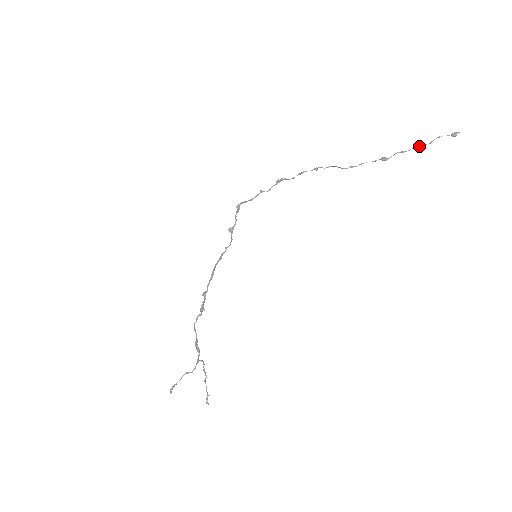
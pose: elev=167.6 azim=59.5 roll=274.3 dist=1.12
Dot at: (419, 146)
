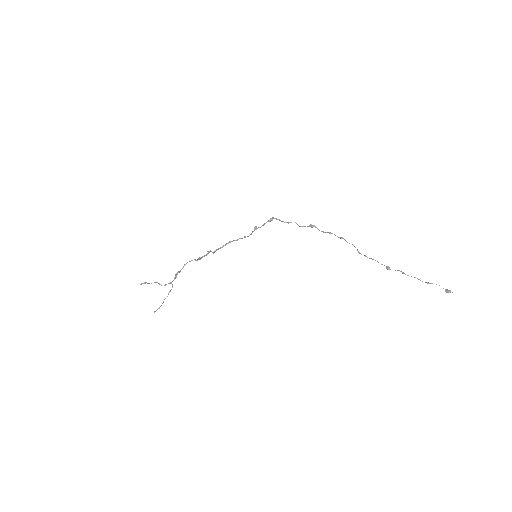
Dot at: (417, 278)
